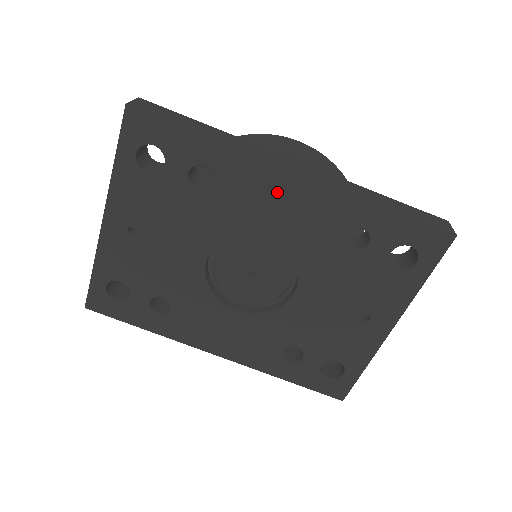
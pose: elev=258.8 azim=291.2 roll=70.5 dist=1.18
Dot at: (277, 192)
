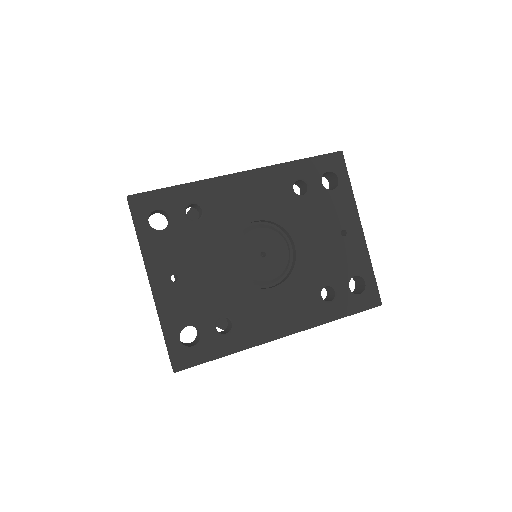
Dot at: (241, 190)
